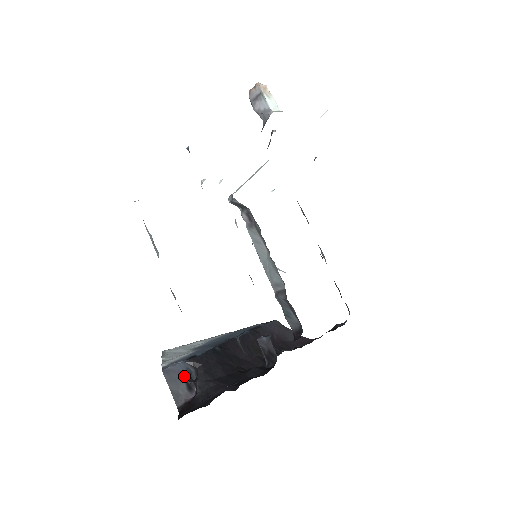
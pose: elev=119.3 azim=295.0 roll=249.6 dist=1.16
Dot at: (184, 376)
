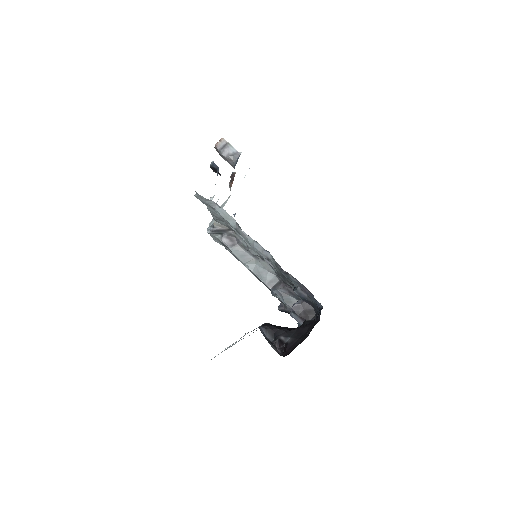
Dot at: (266, 339)
